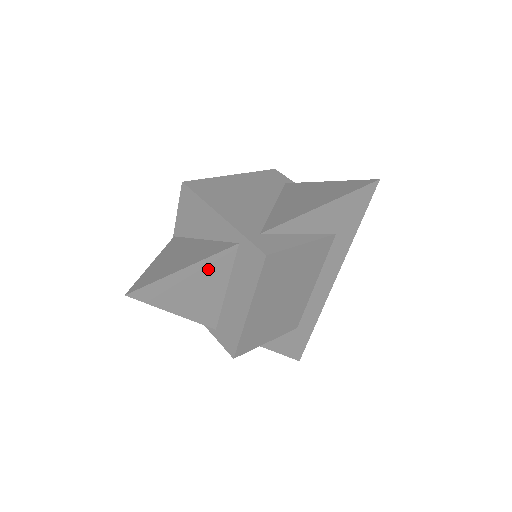
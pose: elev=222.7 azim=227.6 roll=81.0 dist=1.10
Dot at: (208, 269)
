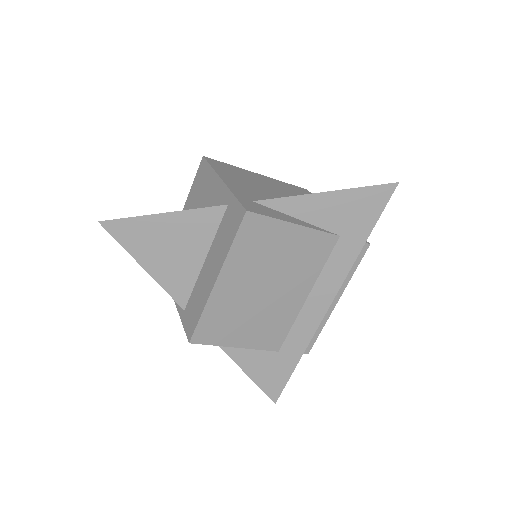
Dot at: (190, 224)
